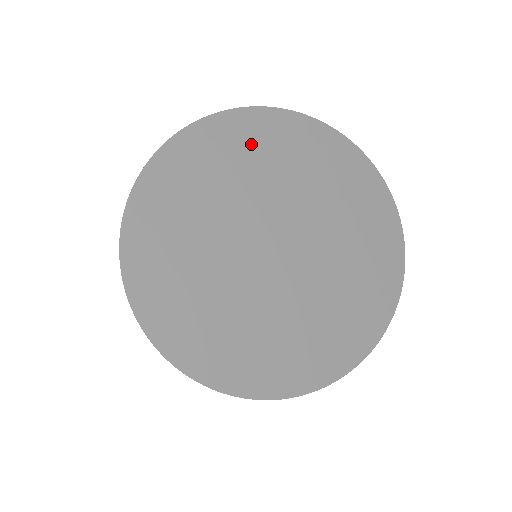
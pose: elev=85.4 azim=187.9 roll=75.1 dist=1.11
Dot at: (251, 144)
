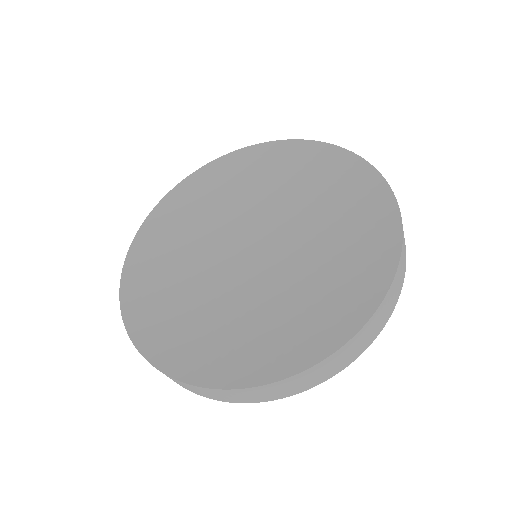
Dot at: (333, 178)
